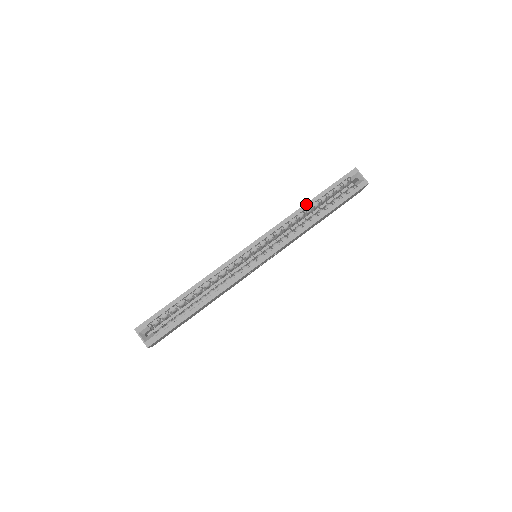
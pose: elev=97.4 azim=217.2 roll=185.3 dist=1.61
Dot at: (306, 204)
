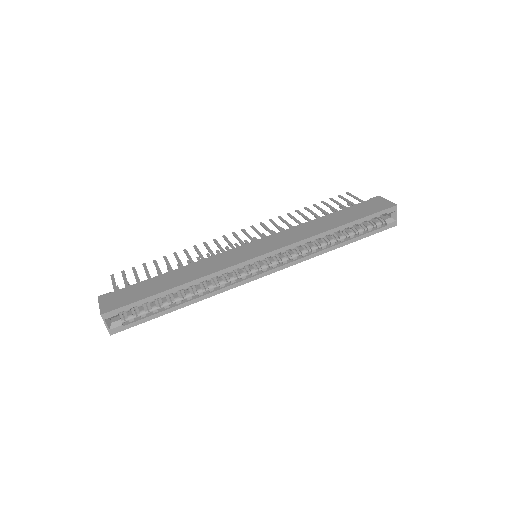
Dot at: (334, 229)
